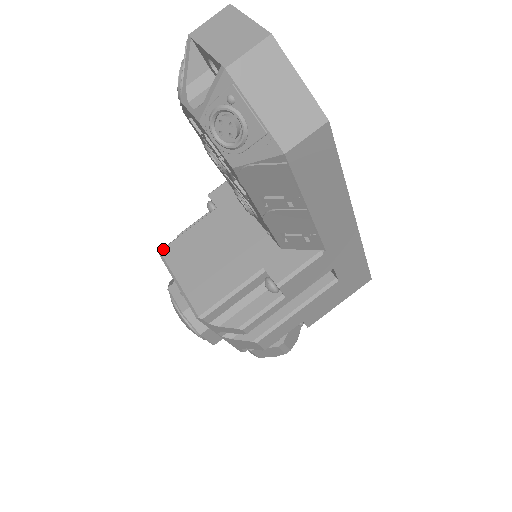
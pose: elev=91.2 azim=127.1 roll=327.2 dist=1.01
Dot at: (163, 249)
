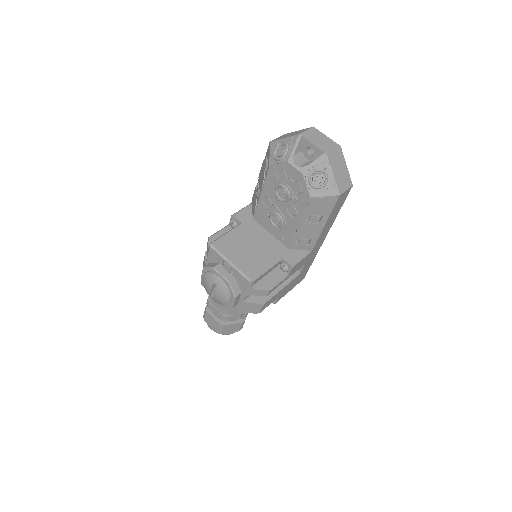
Dot at: (213, 243)
